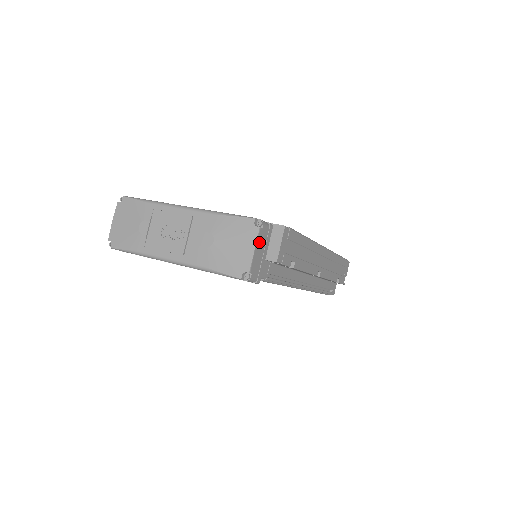
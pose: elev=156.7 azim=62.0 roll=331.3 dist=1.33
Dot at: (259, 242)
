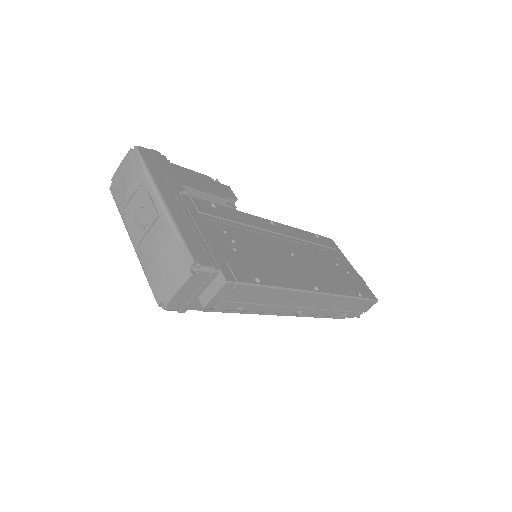
Dot at: (189, 285)
